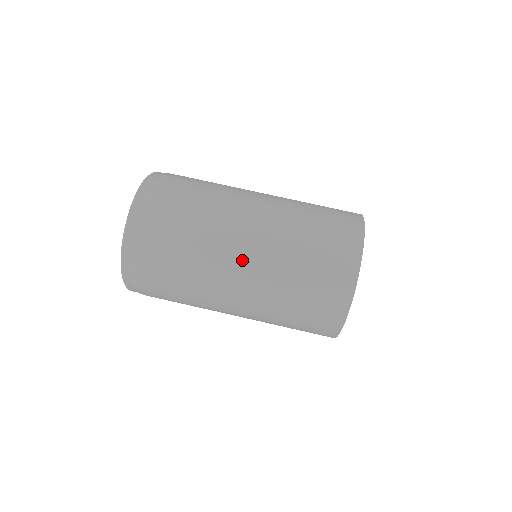
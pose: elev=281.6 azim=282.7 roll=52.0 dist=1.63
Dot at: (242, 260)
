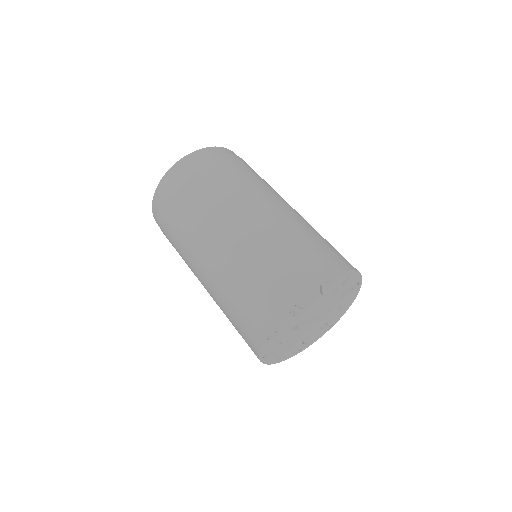
Dot at: (202, 264)
